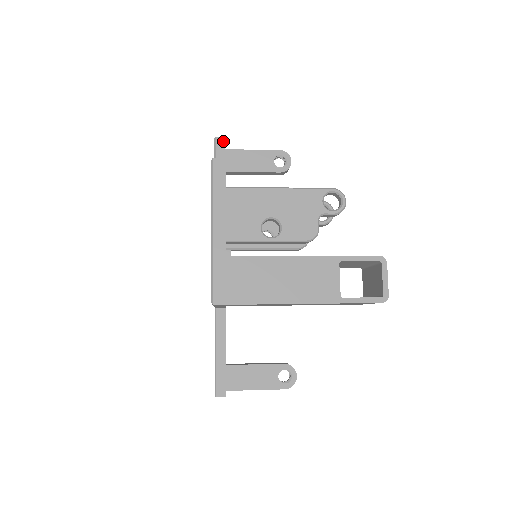
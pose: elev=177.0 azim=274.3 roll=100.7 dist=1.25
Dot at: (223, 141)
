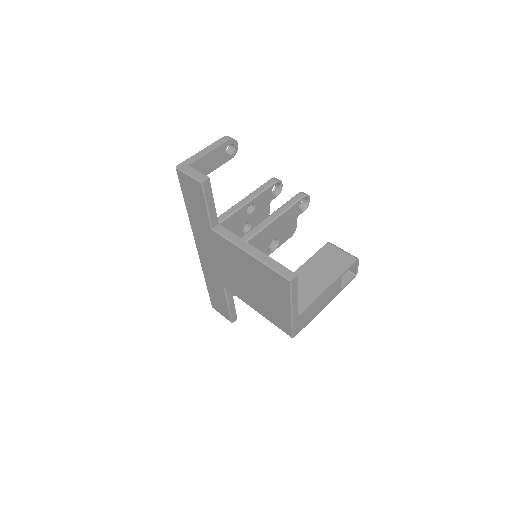
Dot at: (209, 182)
